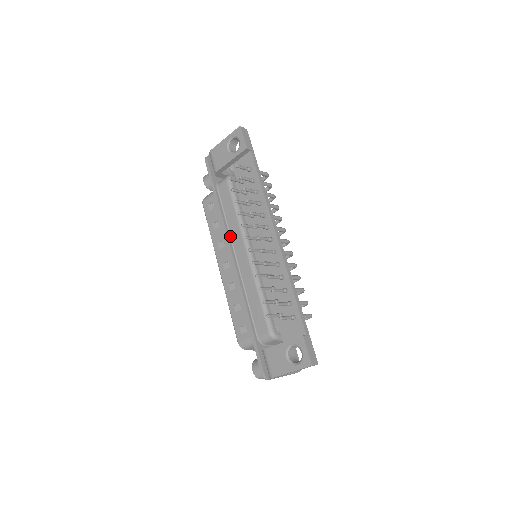
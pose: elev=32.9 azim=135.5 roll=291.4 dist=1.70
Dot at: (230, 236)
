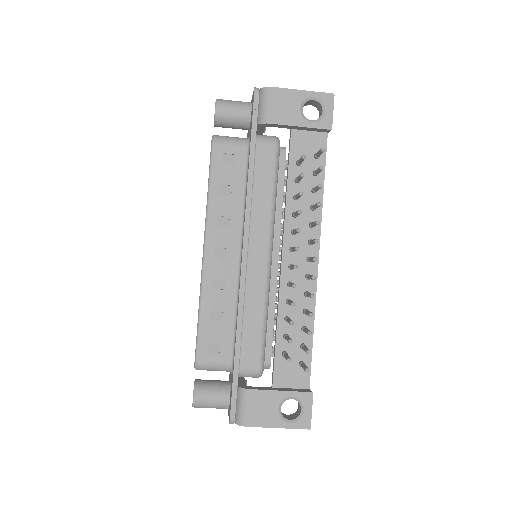
Dot at: (250, 221)
